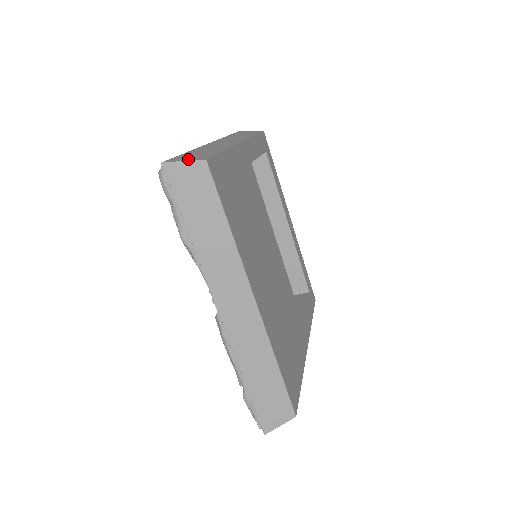
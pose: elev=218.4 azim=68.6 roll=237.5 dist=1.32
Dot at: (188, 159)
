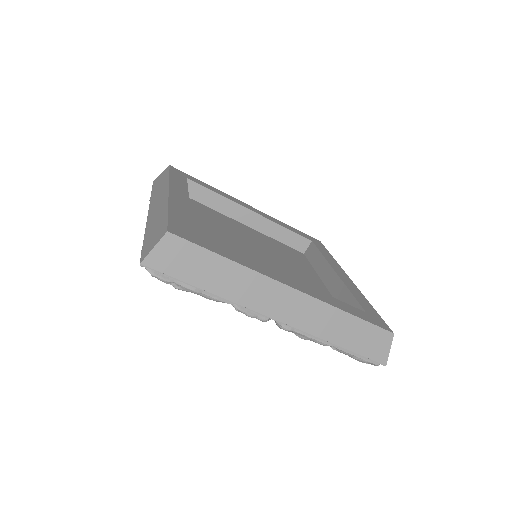
Dot at: occluded
